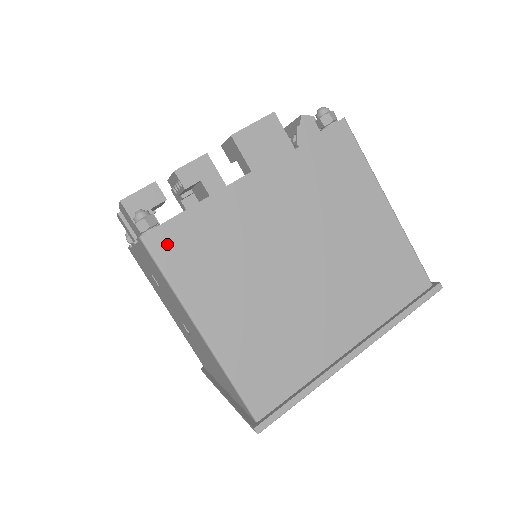
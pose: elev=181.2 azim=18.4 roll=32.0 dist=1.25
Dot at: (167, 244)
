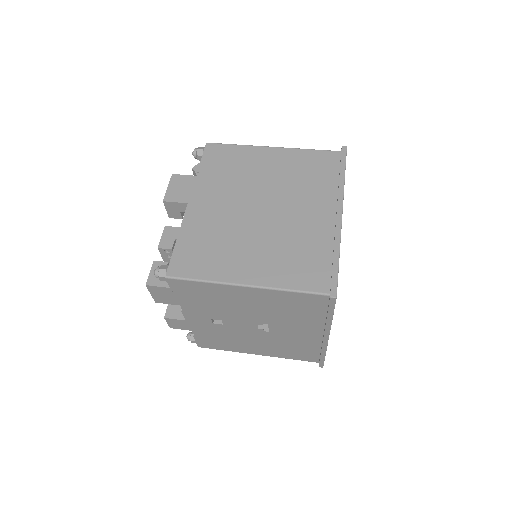
Dot at: (182, 267)
